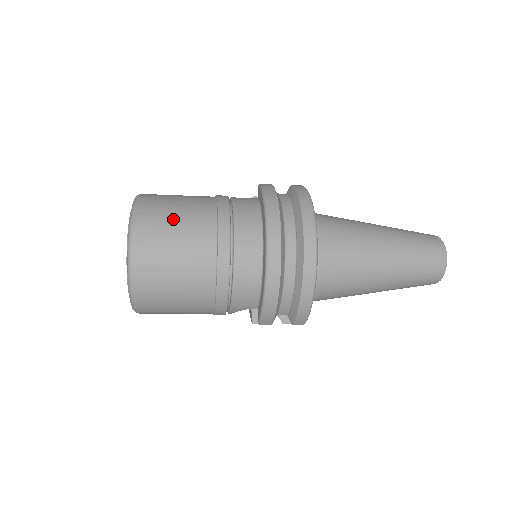
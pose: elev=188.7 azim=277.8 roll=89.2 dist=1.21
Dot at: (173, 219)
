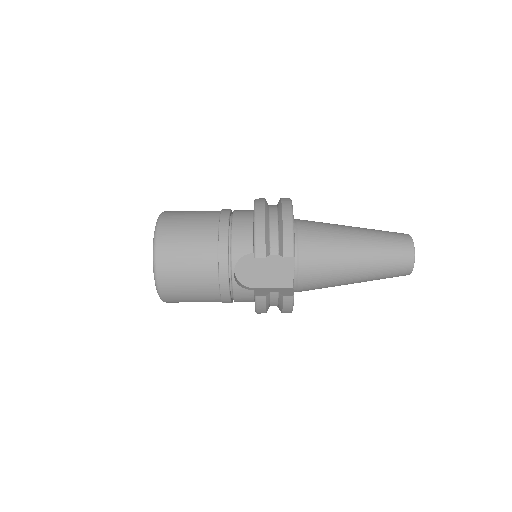
Dot at: occluded
